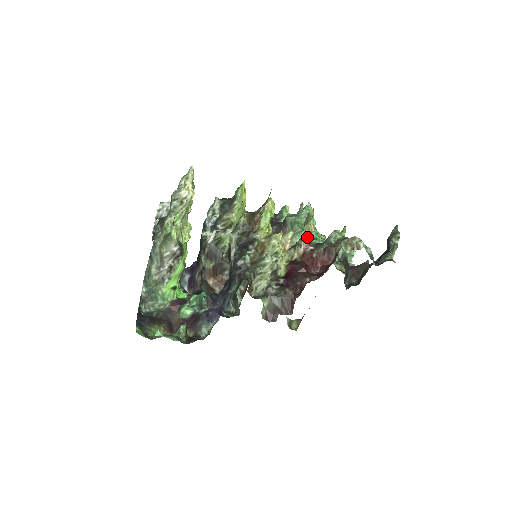
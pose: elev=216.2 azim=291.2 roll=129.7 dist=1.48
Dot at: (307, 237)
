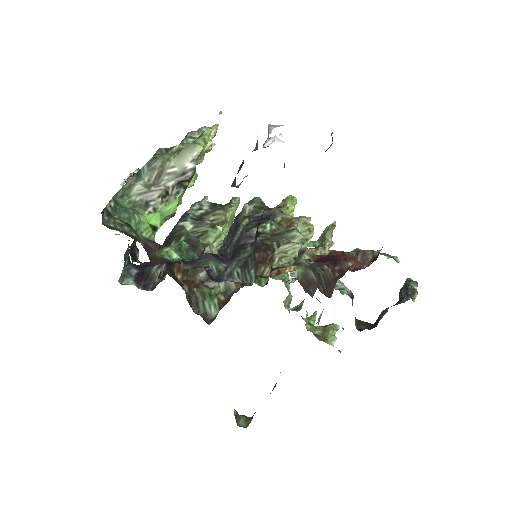
Dot at: occluded
